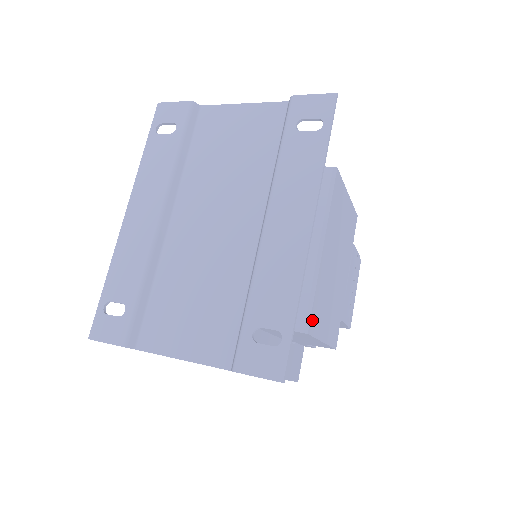
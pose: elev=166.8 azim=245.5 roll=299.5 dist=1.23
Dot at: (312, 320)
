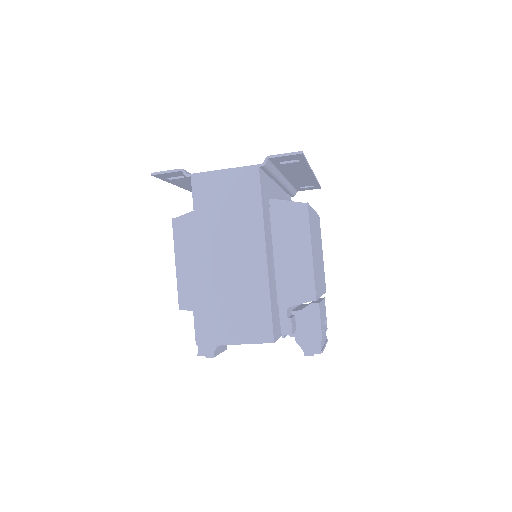
Dot at: (309, 209)
